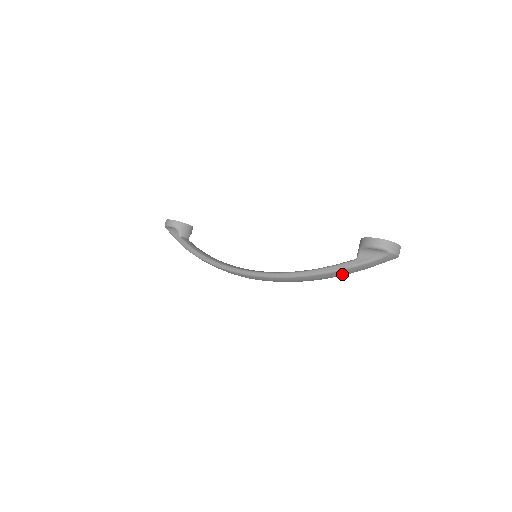
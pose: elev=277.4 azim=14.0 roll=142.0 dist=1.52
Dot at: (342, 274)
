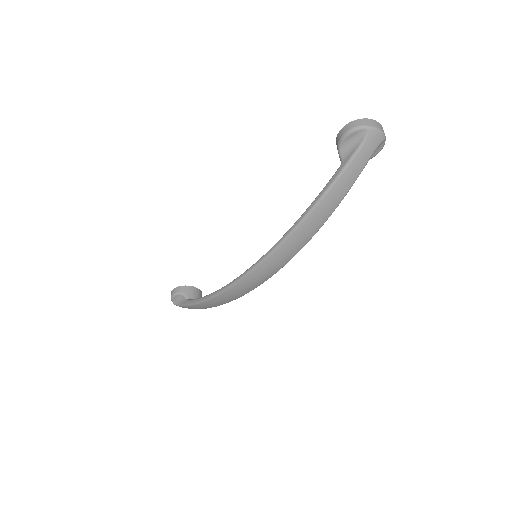
Dot at: (338, 195)
